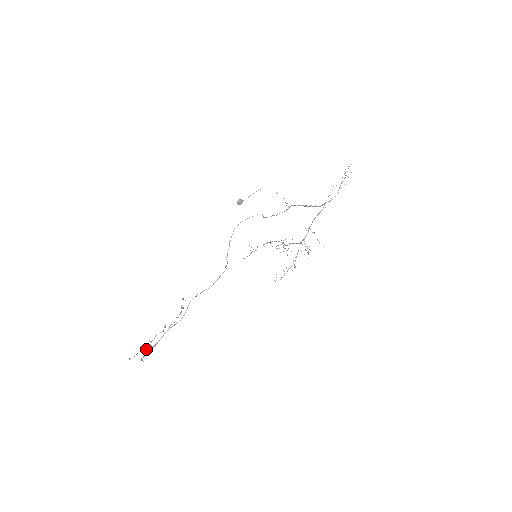
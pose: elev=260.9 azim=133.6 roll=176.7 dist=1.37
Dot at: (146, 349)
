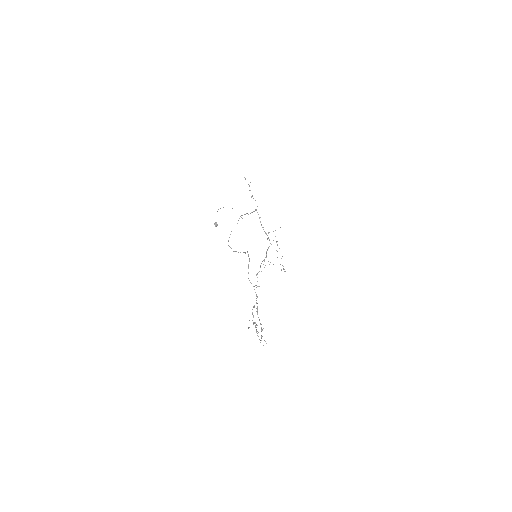
Dot at: occluded
